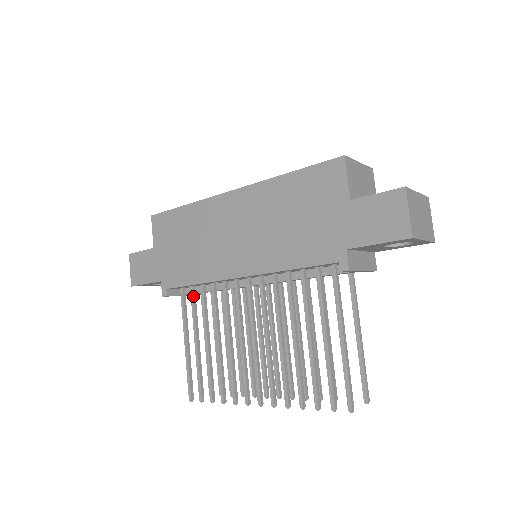
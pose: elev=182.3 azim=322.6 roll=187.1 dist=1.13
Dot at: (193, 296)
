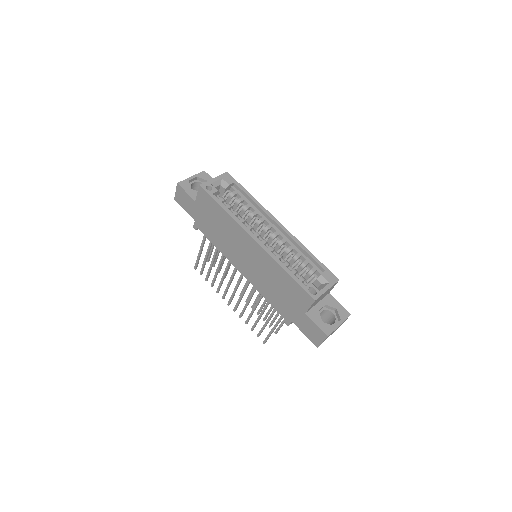
Dot at: occluded
